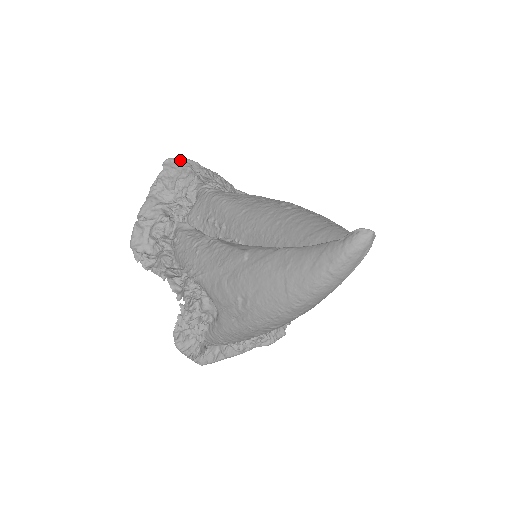
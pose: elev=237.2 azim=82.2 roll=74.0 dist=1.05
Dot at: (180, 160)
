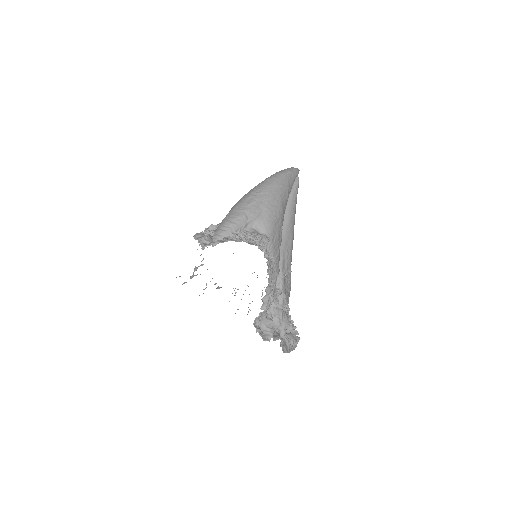
Dot at: occluded
